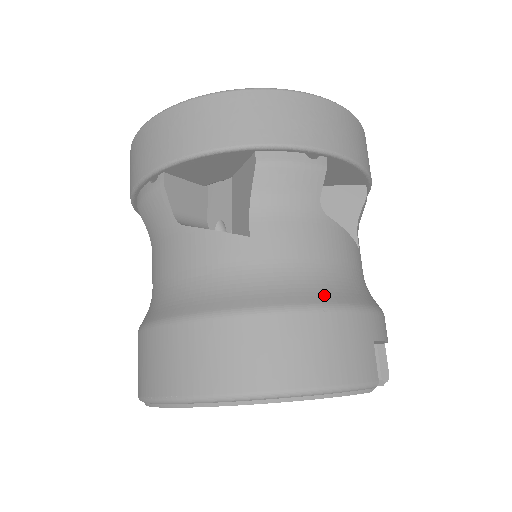
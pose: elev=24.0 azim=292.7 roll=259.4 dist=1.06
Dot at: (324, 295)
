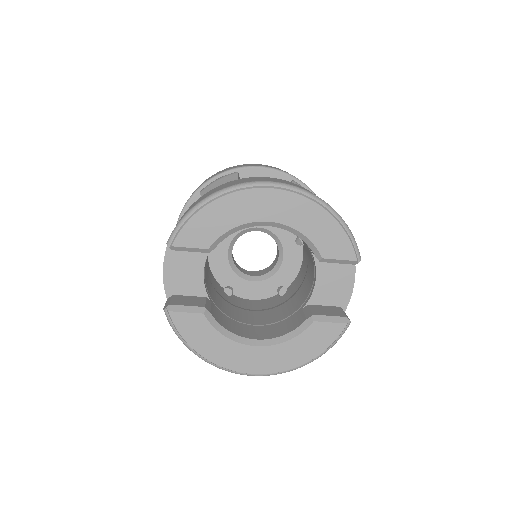
Dot at: occluded
